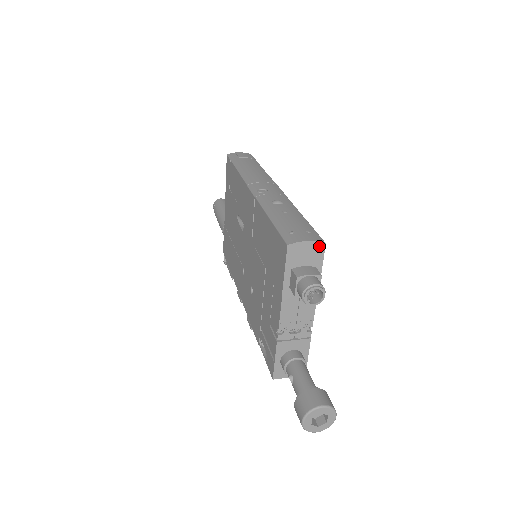
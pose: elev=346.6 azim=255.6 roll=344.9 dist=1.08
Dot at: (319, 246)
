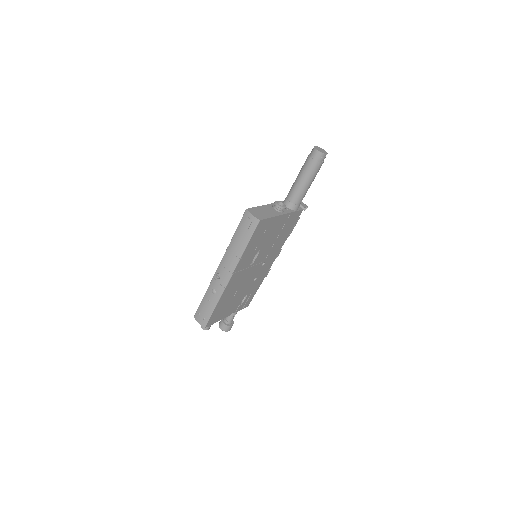
Dot at: (204, 326)
